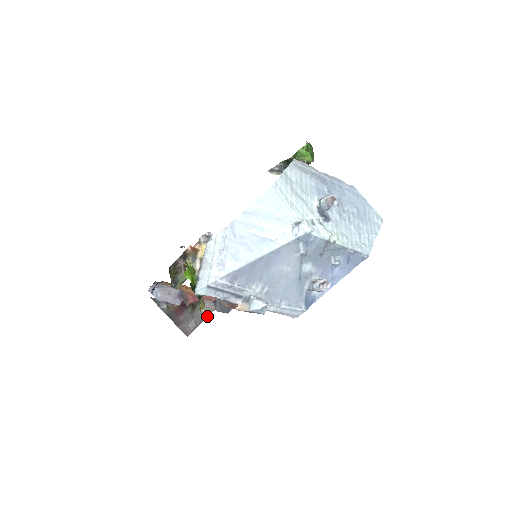
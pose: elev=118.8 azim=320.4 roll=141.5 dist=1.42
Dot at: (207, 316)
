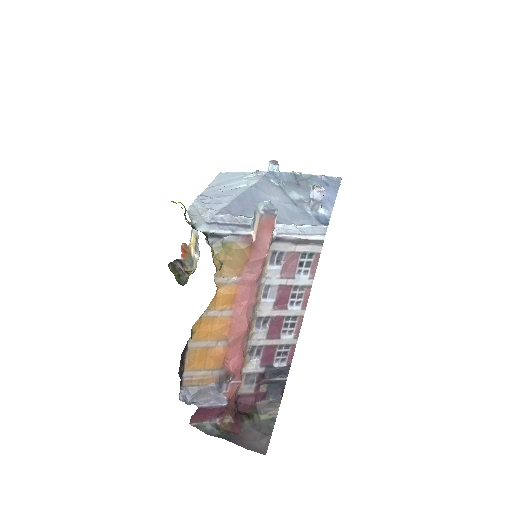
Dot at: (273, 421)
